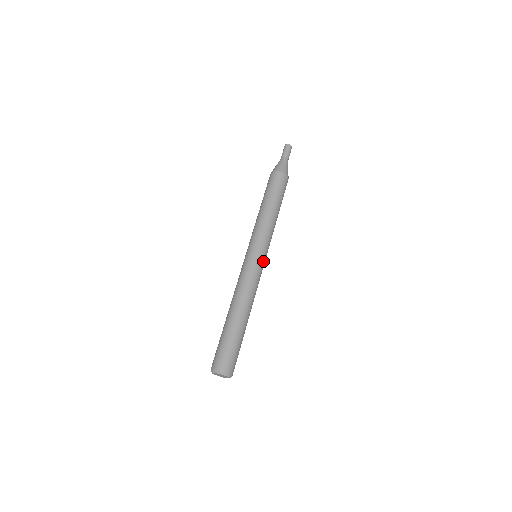
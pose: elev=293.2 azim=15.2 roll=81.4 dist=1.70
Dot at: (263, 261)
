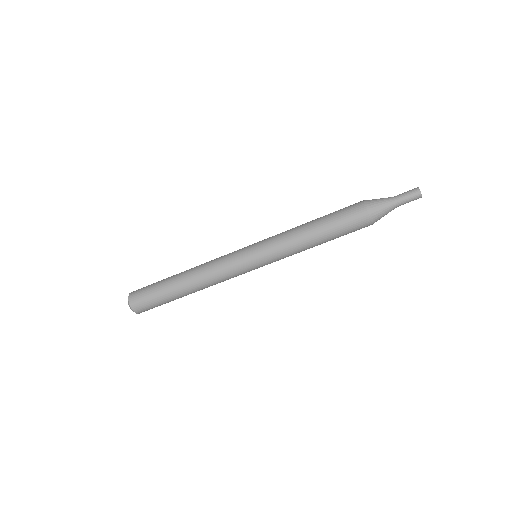
Dot at: occluded
